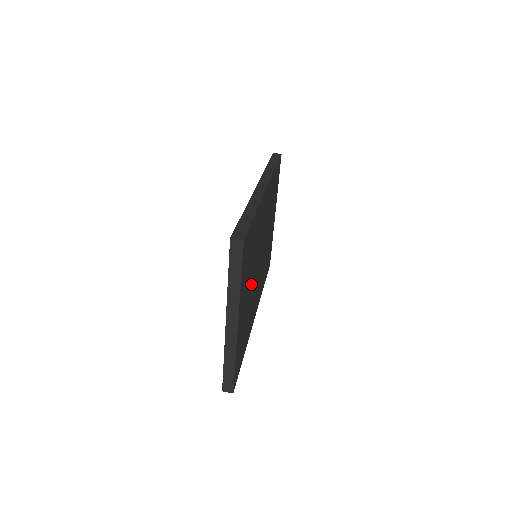
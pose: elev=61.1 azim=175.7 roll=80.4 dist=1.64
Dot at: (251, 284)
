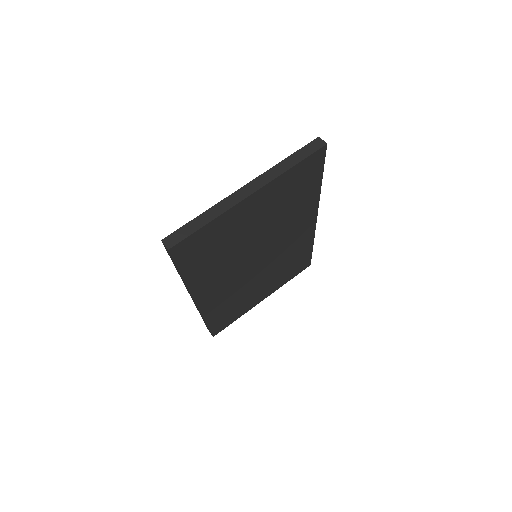
Dot at: (256, 233)
